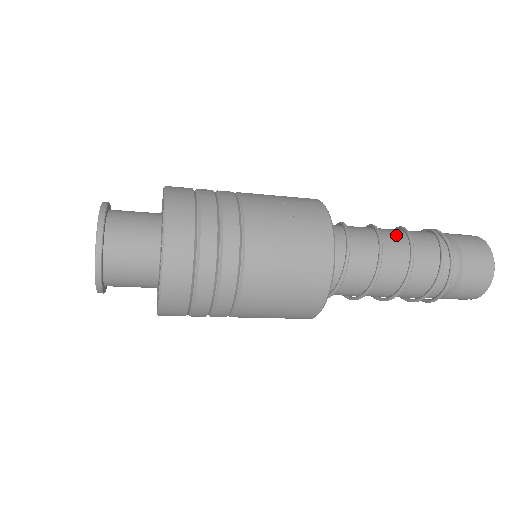
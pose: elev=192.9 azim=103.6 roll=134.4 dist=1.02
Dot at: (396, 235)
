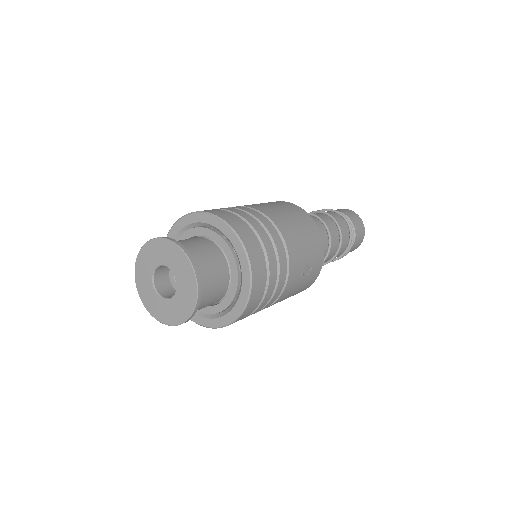
Dot at: (336, 241)
